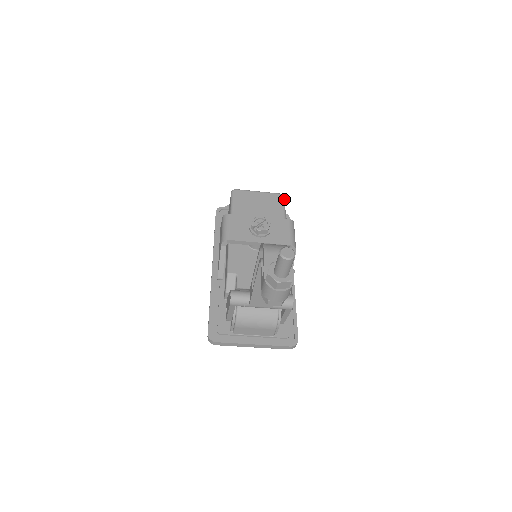
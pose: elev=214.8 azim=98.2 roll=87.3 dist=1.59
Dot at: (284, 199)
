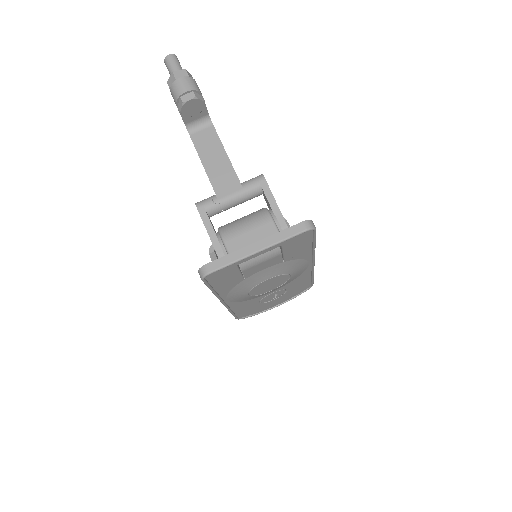
Dot at: occluded
